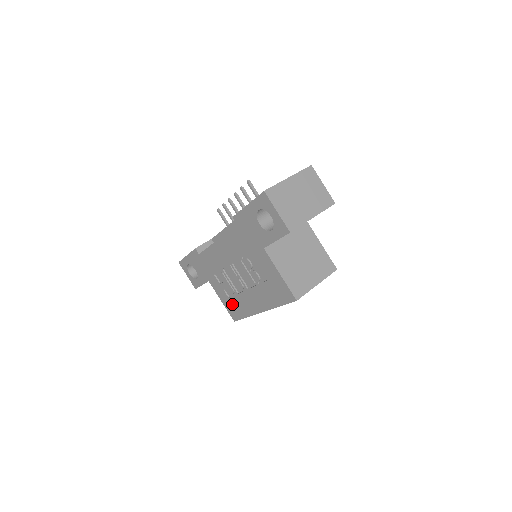
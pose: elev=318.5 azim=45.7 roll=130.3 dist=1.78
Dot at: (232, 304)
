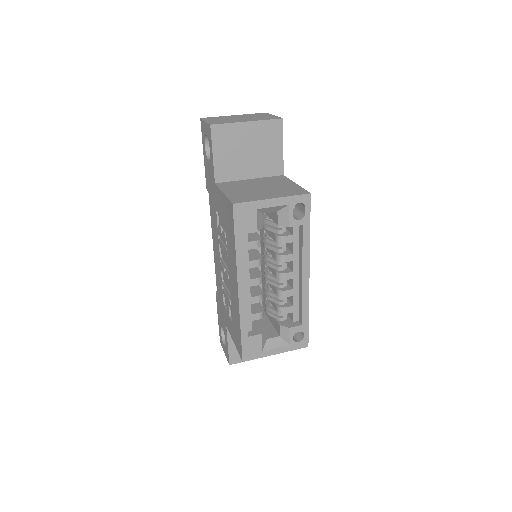
Dot at: (235, 328)
